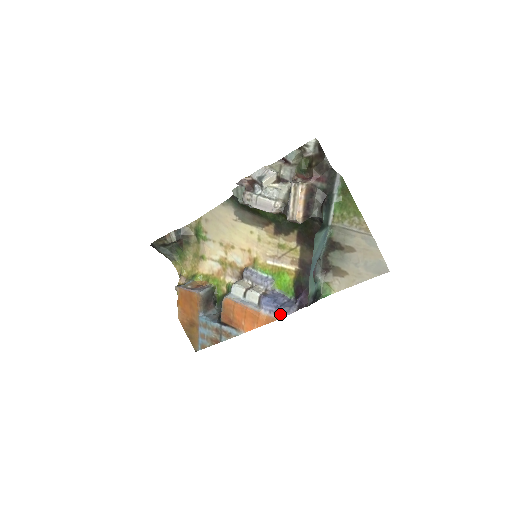
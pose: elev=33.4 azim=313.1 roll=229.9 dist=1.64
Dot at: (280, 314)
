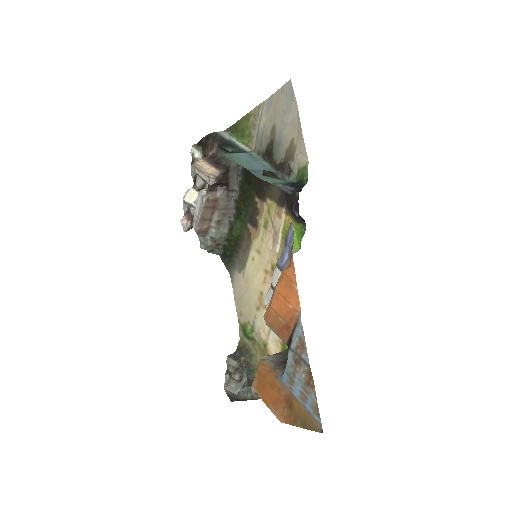
Dot at: (291, 240)
